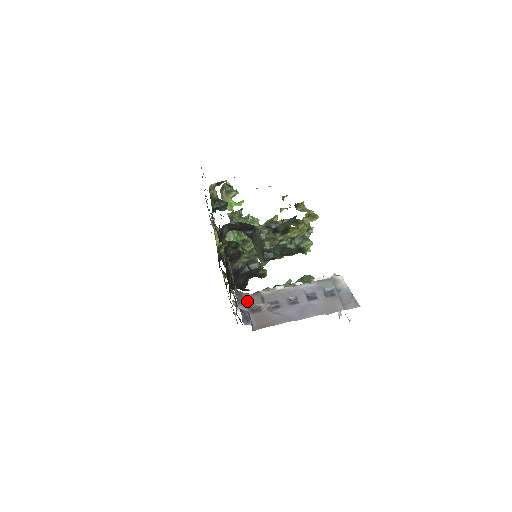
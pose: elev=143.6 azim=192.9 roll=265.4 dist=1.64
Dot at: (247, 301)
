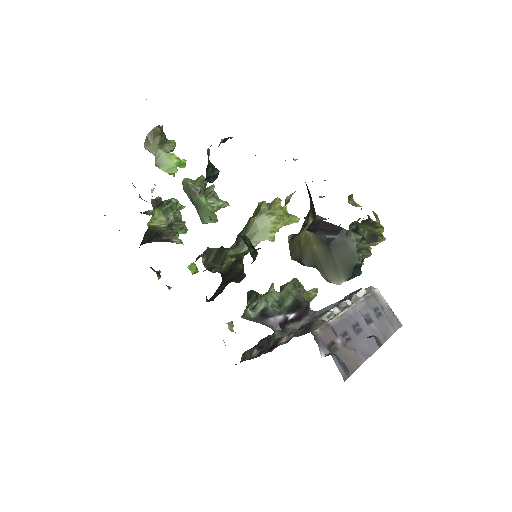
Dot at: (322, 337)
